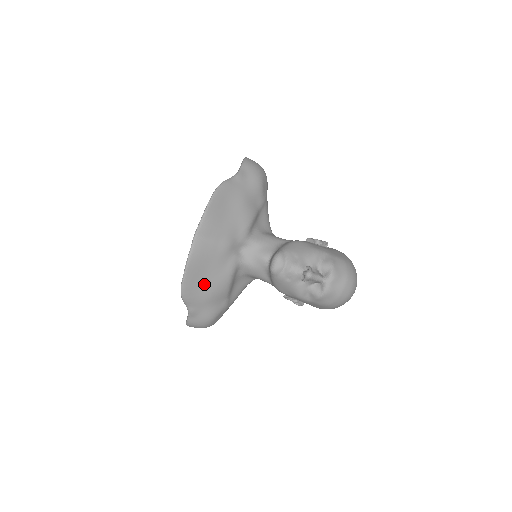
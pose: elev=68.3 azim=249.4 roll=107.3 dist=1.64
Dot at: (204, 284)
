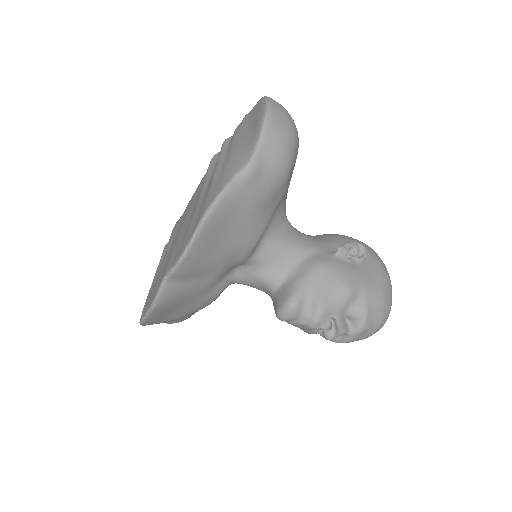
Dot at: (175, 313)
